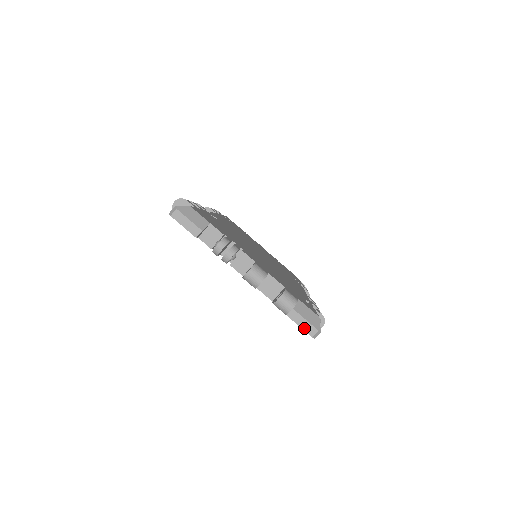
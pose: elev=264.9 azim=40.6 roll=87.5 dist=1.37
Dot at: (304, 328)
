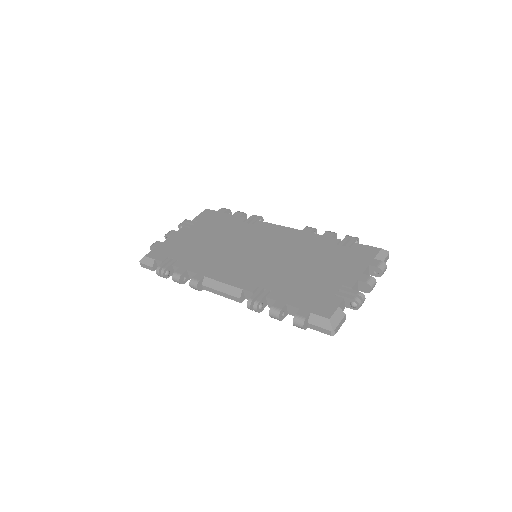
Dot at: (386, 261)
